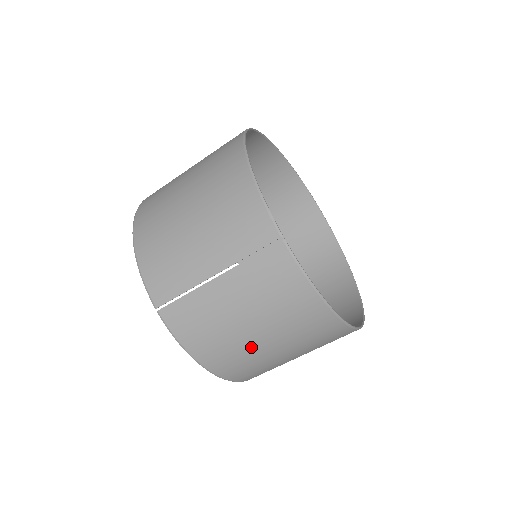
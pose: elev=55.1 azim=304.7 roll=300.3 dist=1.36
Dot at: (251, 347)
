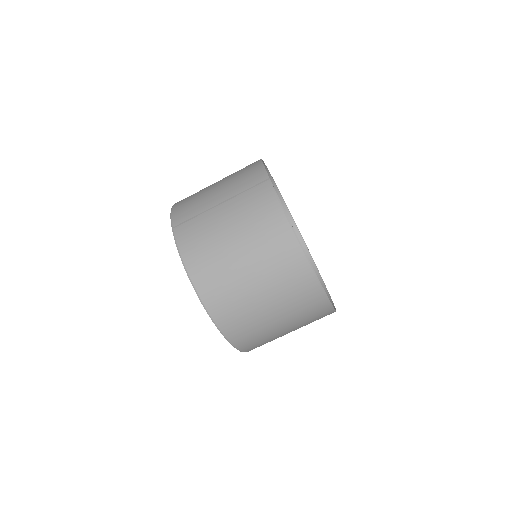
Dot at: (230, 262)
